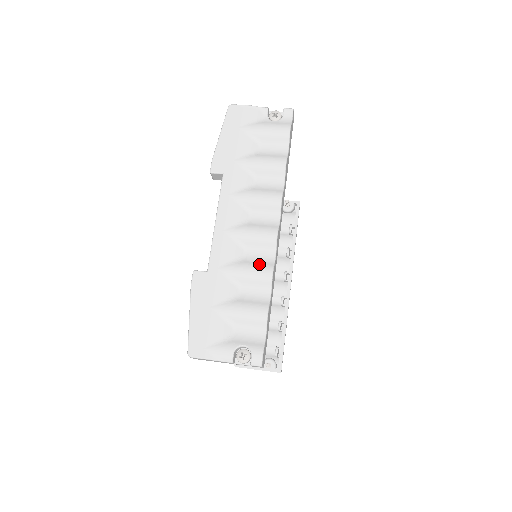
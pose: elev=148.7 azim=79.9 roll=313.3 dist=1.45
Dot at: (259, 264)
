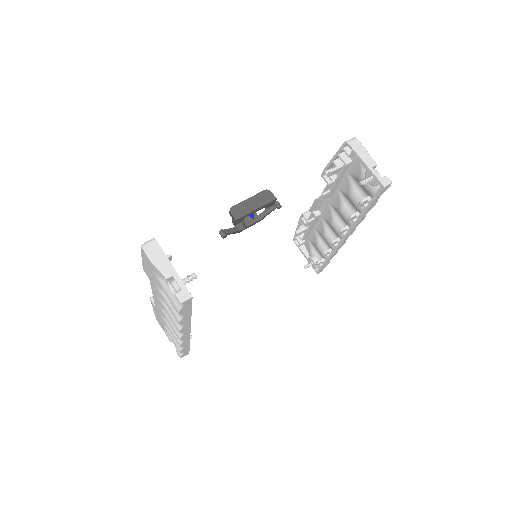
Dot at: (175, 335)
